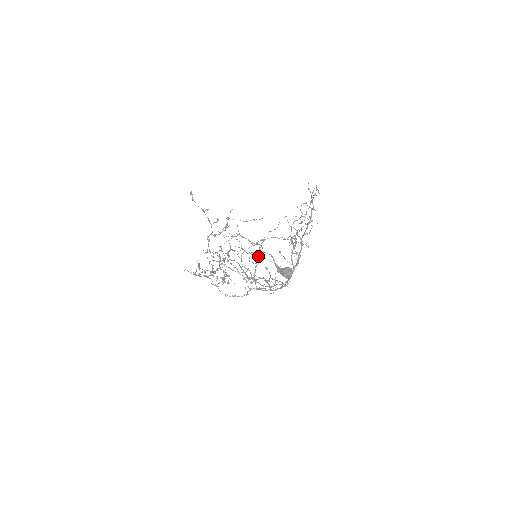
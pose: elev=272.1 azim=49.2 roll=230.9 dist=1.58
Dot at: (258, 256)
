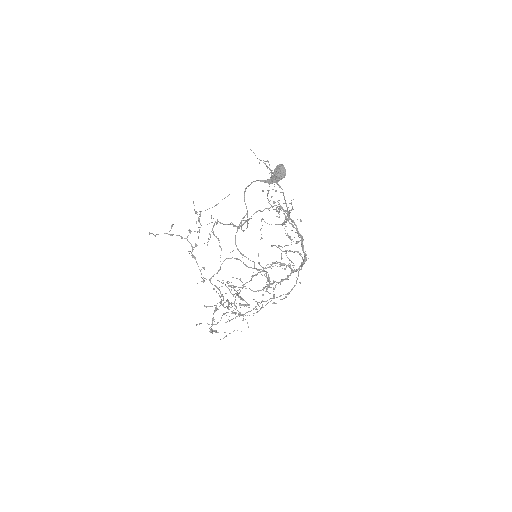
Dot at: occluded
